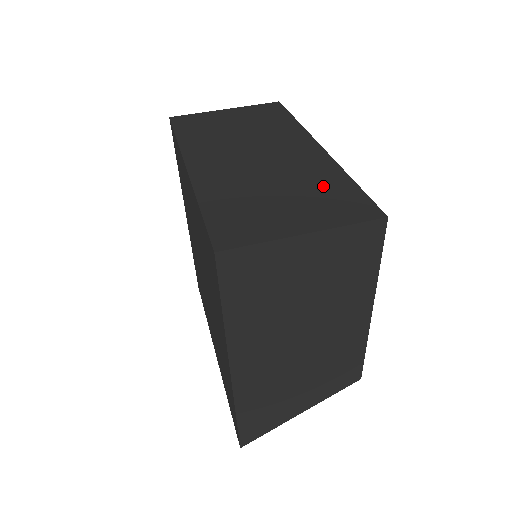
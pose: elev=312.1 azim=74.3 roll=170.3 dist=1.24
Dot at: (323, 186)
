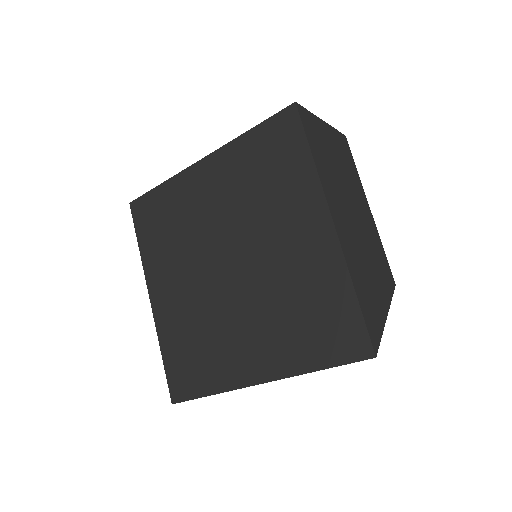
Dot at: occluded
